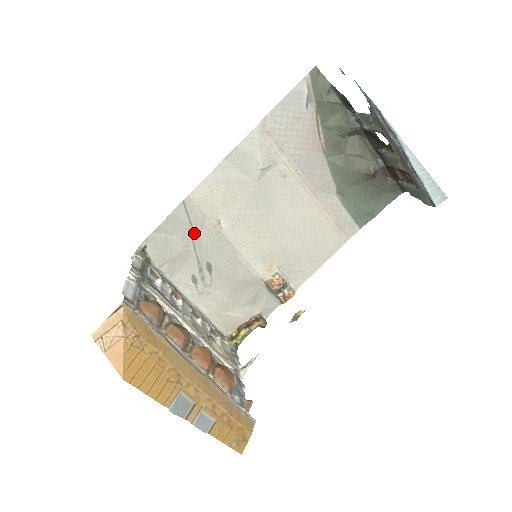
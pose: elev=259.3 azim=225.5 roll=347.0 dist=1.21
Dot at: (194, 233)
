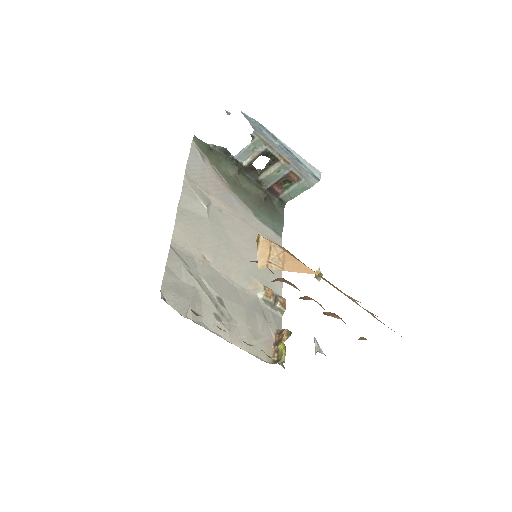
Dot at: (193, 273)
